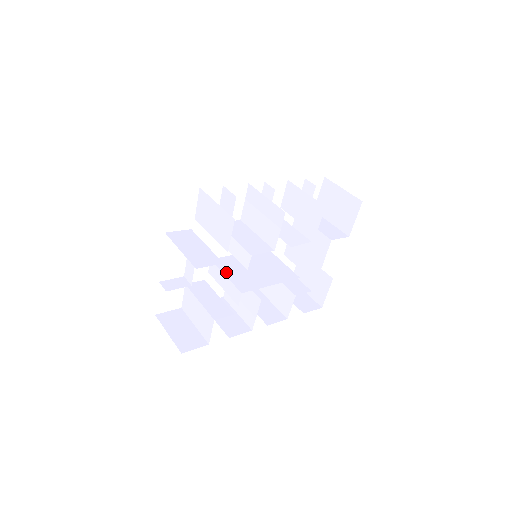
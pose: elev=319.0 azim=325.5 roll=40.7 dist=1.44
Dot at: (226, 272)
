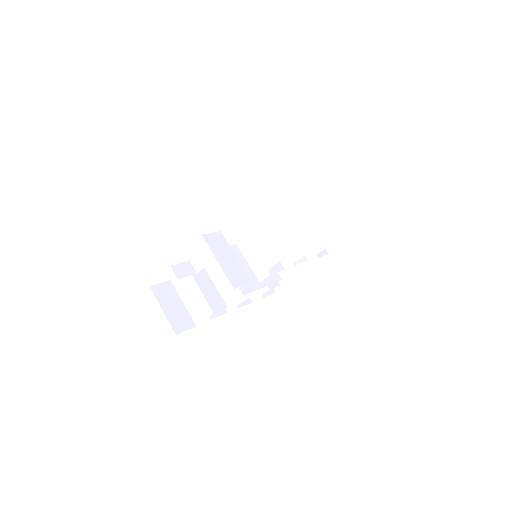
Dot at: occluded
